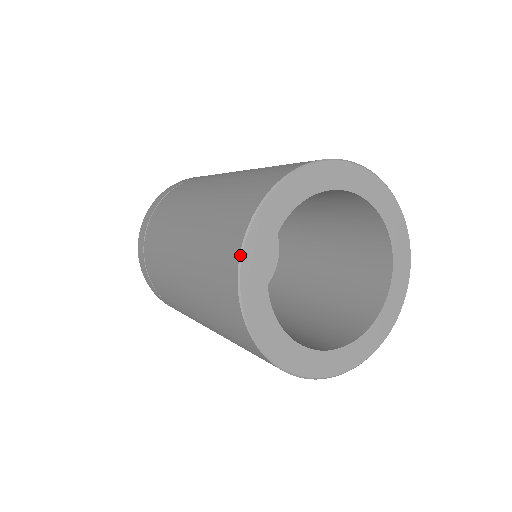
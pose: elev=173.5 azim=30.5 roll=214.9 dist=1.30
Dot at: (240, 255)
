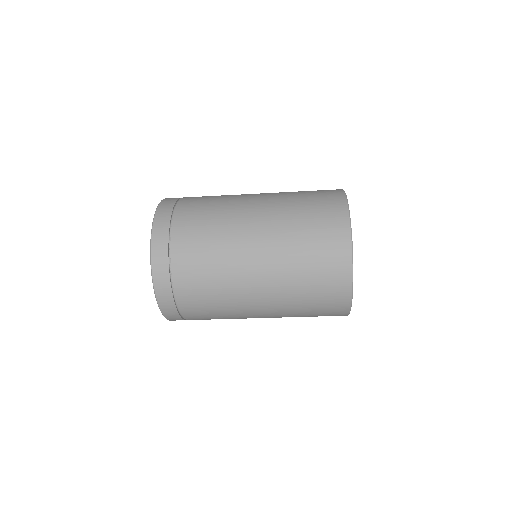
Dot at: occluded
